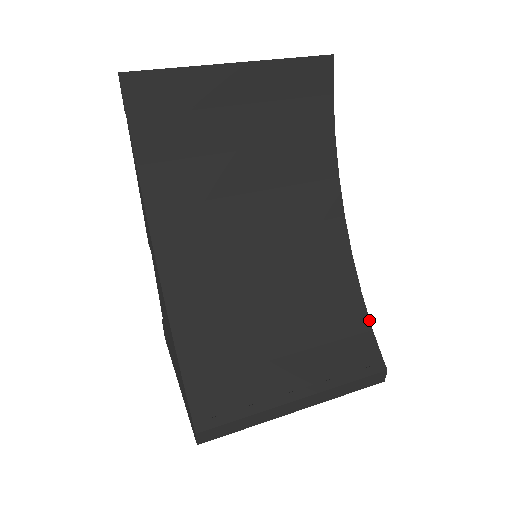
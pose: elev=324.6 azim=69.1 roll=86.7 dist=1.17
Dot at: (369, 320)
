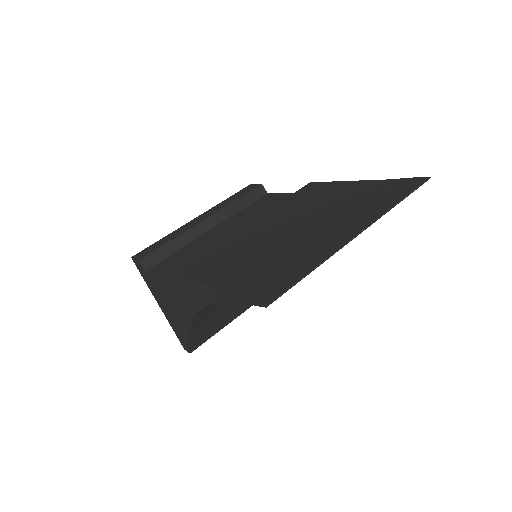
Dot at: occluded
